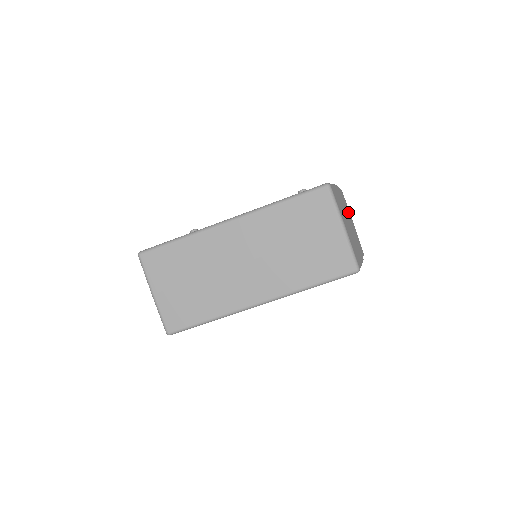
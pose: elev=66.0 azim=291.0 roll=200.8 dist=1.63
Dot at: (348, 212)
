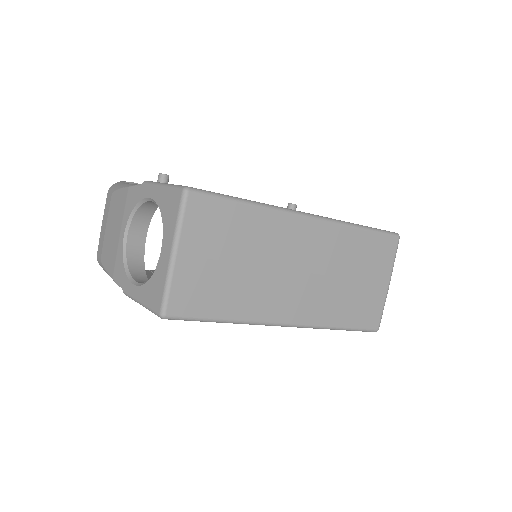
Dot at: occluded
